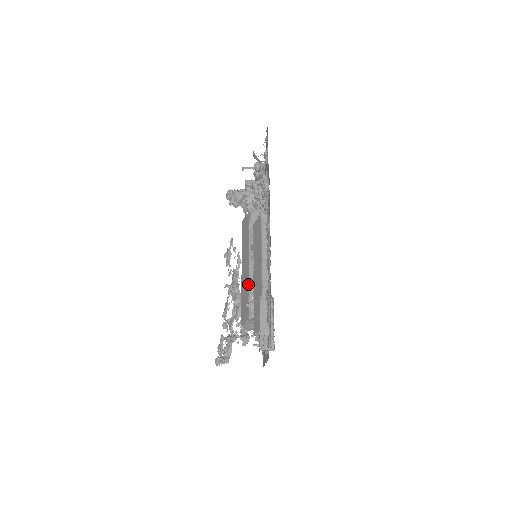
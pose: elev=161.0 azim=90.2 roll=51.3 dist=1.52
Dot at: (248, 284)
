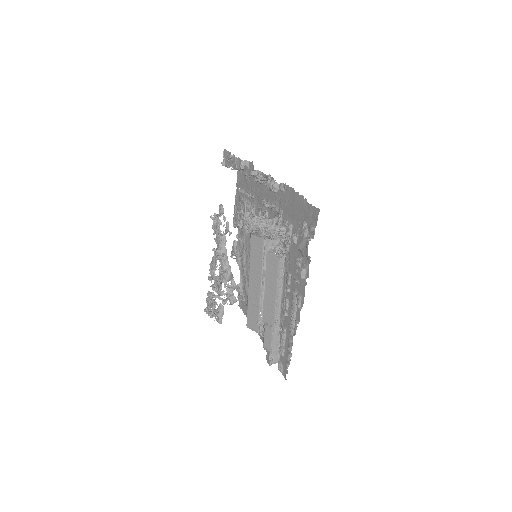
Dot at: (259, 306)
